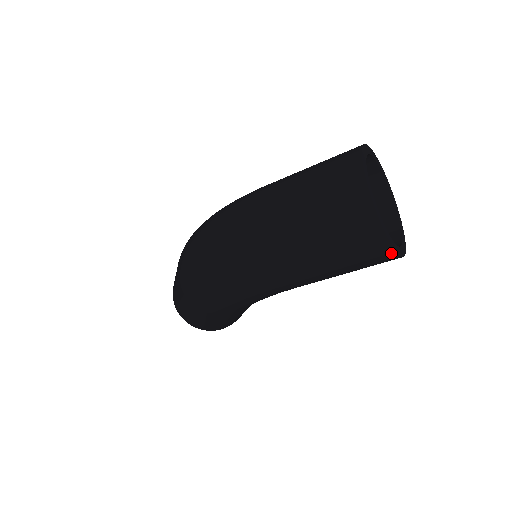
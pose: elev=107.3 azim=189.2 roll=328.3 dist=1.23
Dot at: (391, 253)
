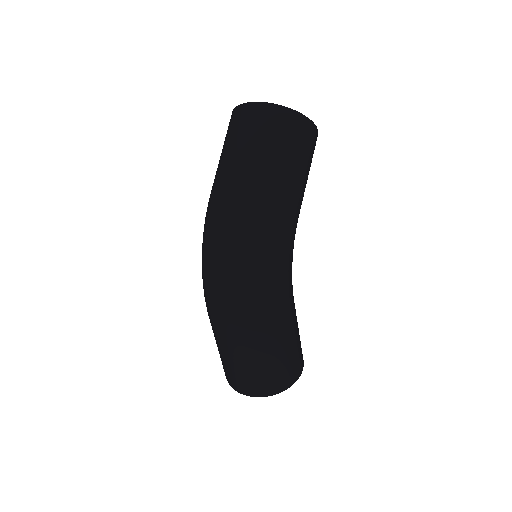
Dot at: (309, 123)
